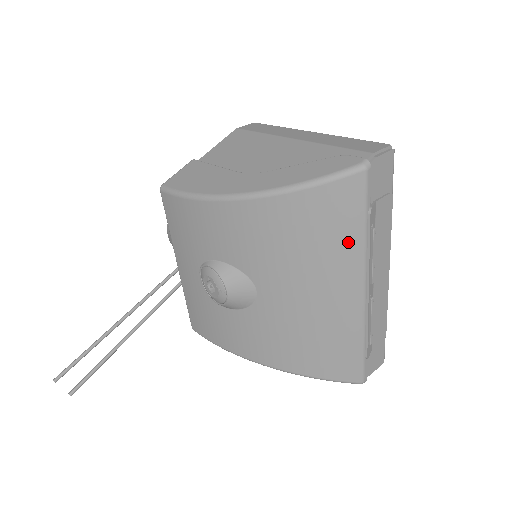
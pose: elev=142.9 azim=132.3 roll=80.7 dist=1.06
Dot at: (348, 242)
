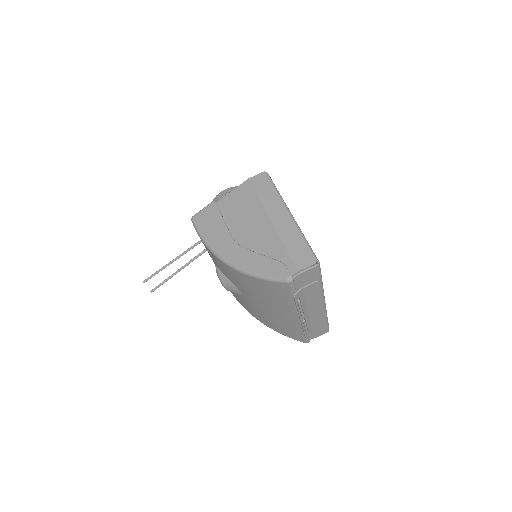
Dot at: (284, 301)
